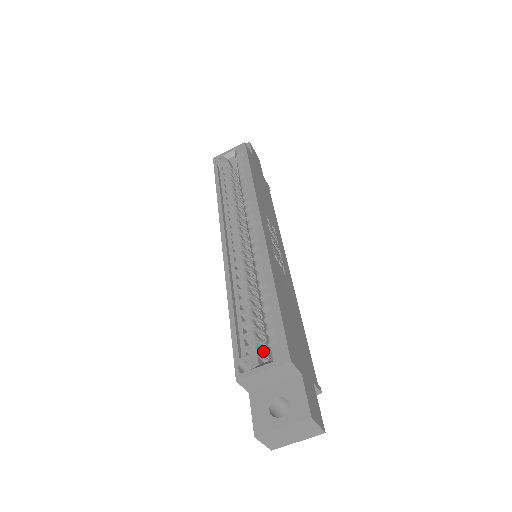
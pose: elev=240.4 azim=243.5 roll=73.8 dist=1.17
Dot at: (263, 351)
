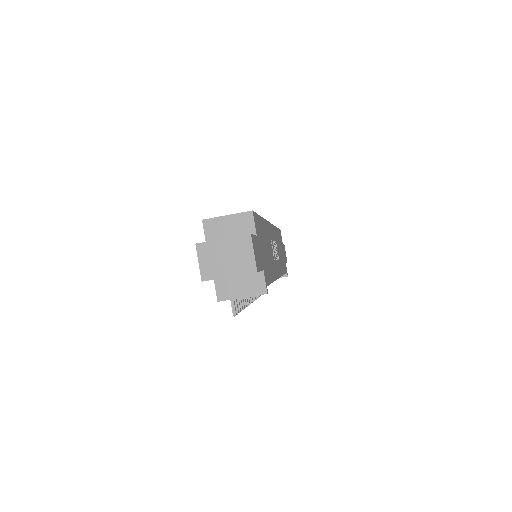
Dot at: occluded
